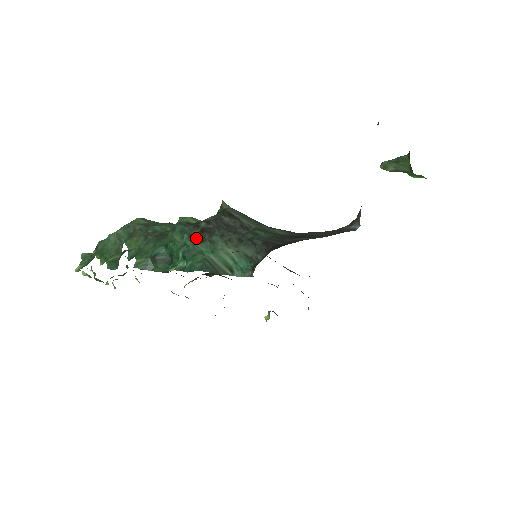
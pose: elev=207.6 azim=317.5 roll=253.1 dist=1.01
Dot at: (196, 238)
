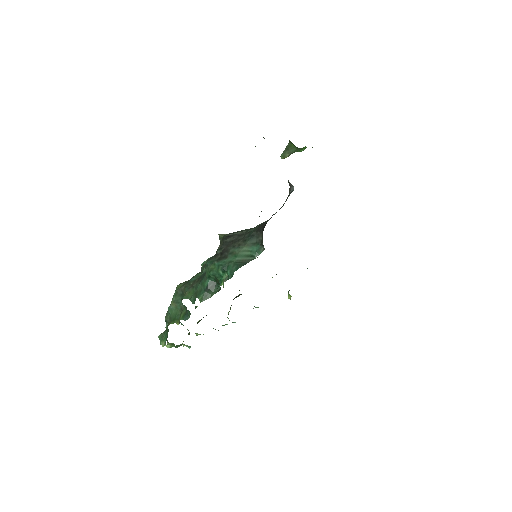
Dot at: (222, 259)
